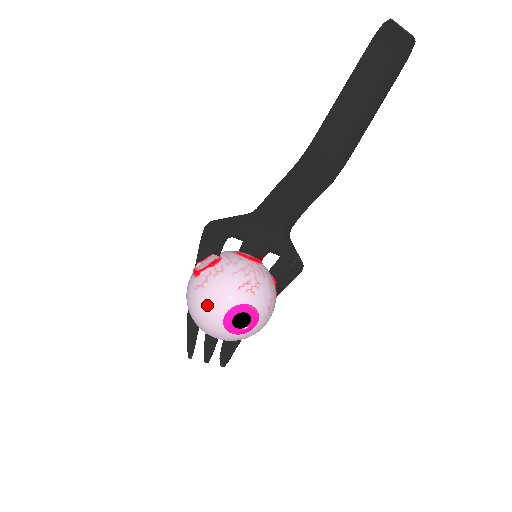
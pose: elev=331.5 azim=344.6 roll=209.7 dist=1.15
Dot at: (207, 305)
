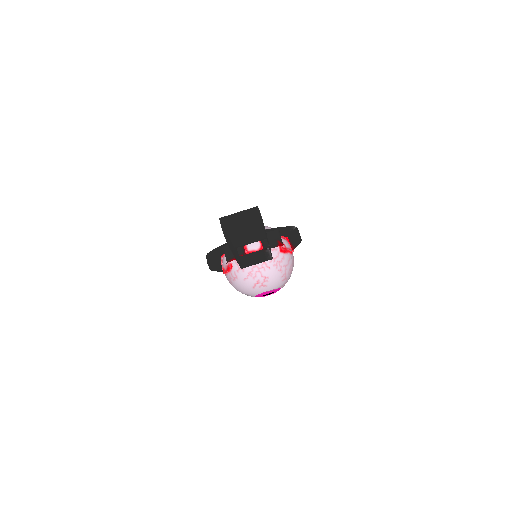
Dot at: occluded
